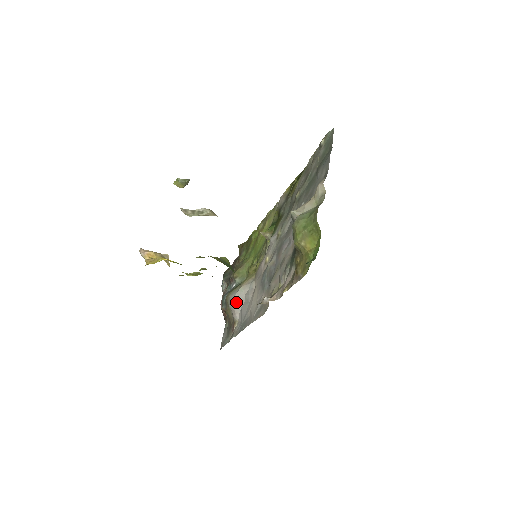
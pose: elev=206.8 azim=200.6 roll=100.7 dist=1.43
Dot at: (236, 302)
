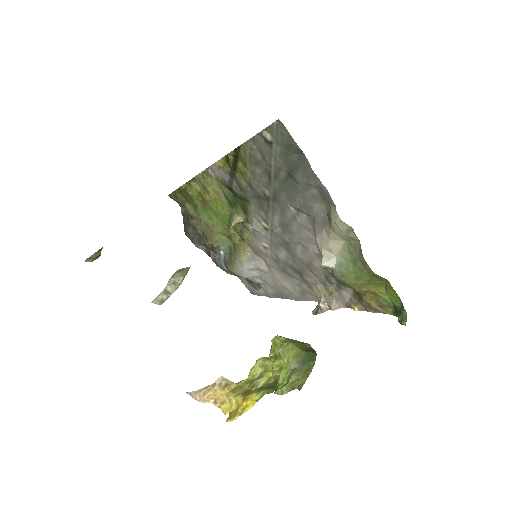
Dot at: (249, 276)
